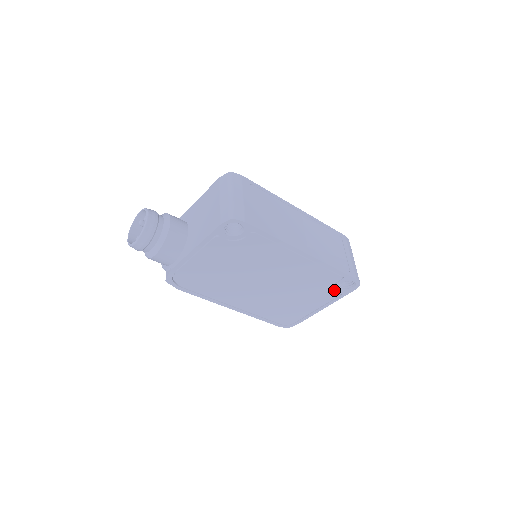
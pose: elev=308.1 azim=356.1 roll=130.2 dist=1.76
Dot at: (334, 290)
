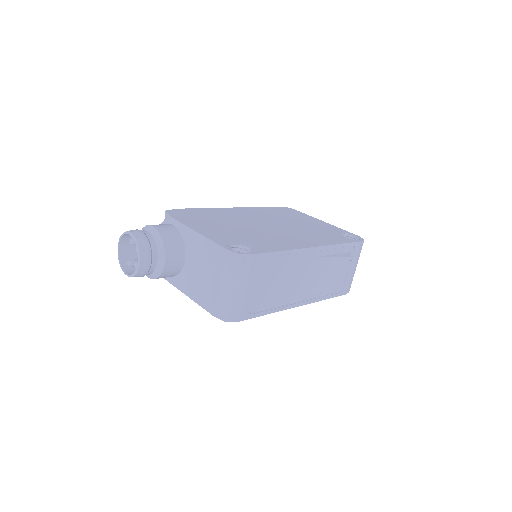
Dot at: occluded
